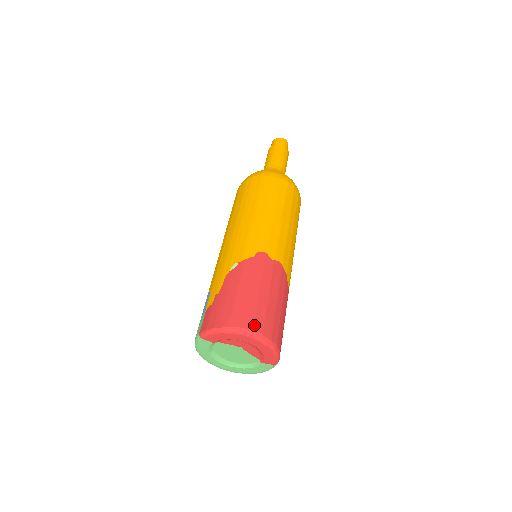
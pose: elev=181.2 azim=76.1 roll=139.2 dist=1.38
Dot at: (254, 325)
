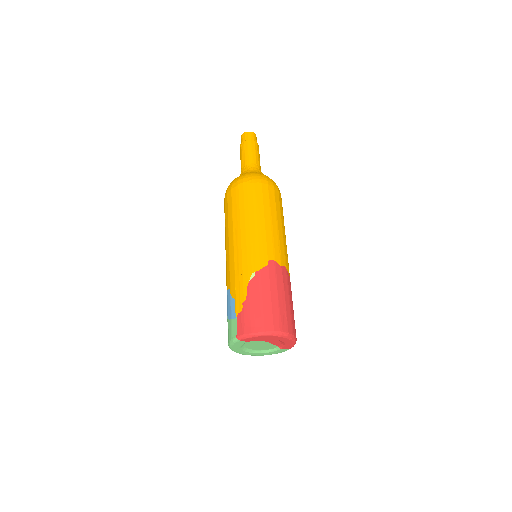
Dot at: (282, 327)
